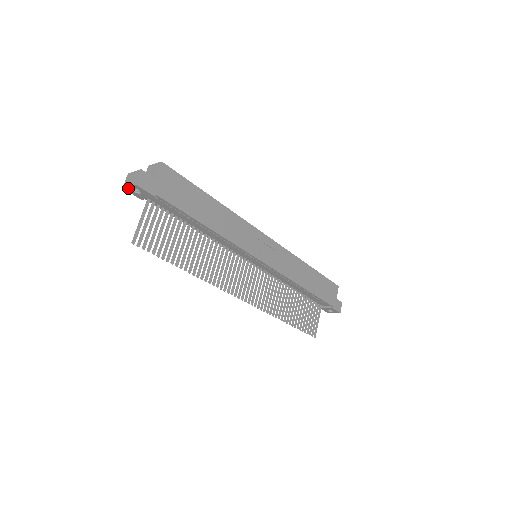
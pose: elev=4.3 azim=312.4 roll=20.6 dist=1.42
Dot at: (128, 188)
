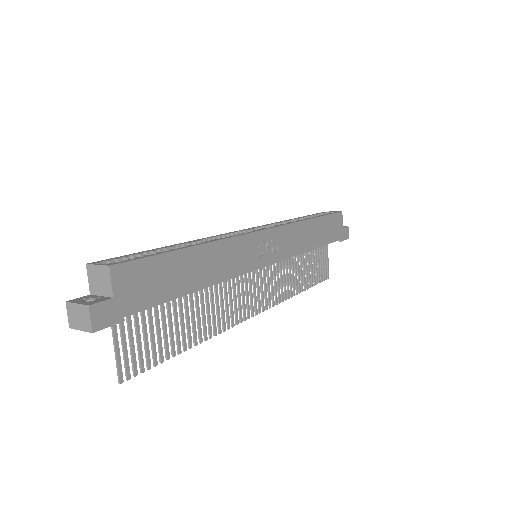
Dot at: (79, 328)
